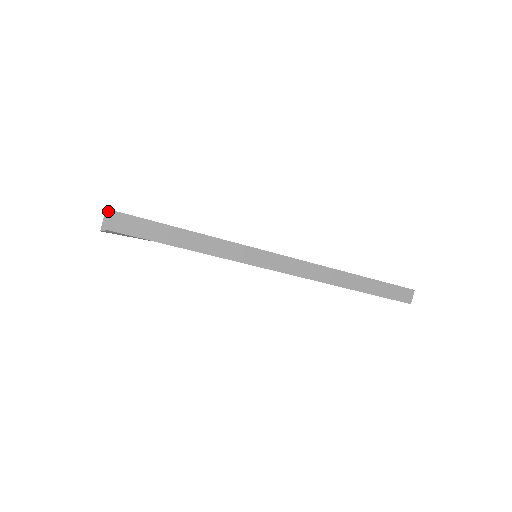
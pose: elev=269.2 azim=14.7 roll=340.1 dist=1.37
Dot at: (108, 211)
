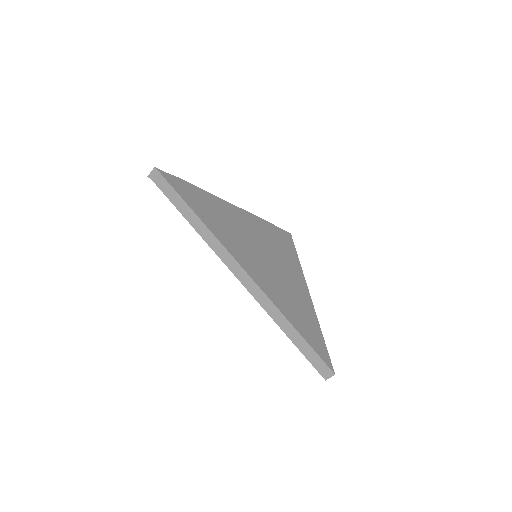
Dot at: (155, 169)
